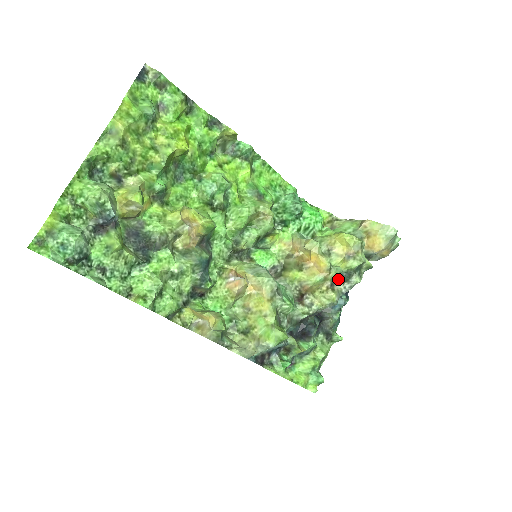
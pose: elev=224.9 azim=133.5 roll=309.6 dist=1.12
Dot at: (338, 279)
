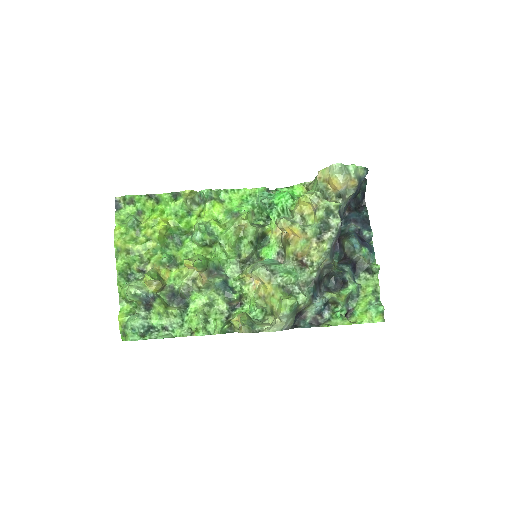
Dot at: (321, 231)
